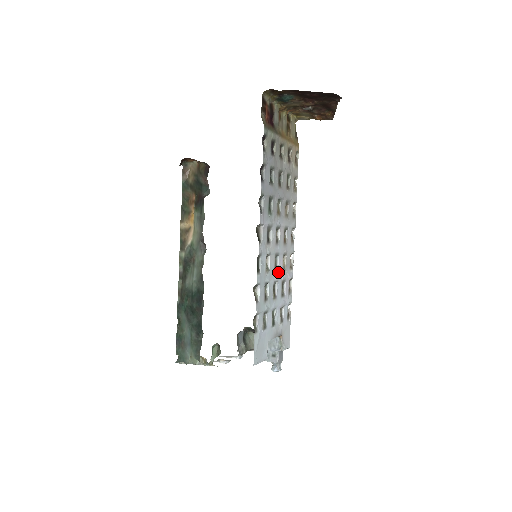
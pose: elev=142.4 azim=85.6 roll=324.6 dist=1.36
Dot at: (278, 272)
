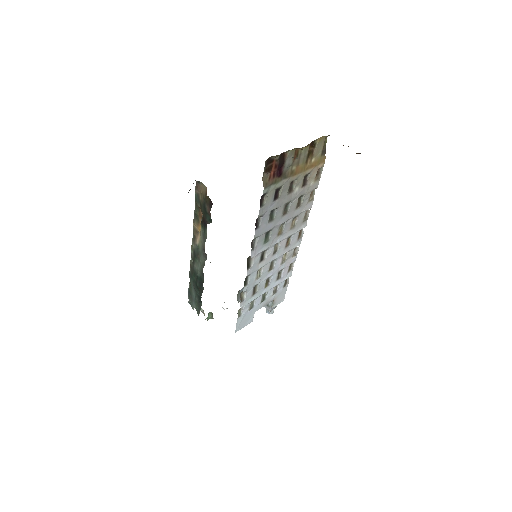
Dot at: (274, 269)
